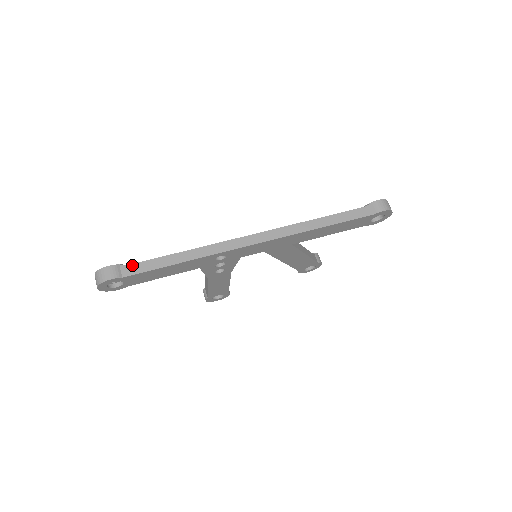
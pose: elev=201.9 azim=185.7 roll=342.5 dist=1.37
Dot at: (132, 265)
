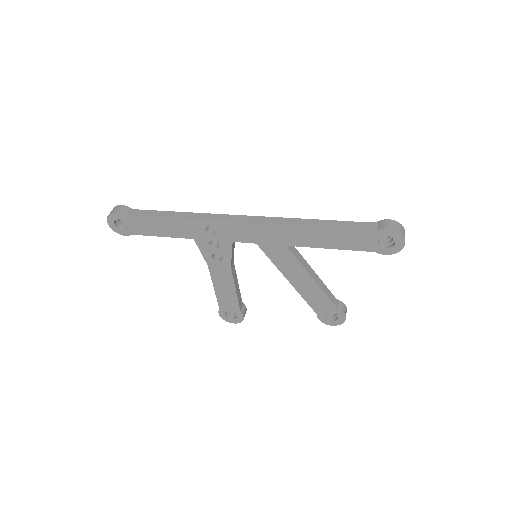
Dot at: (138, 210)
